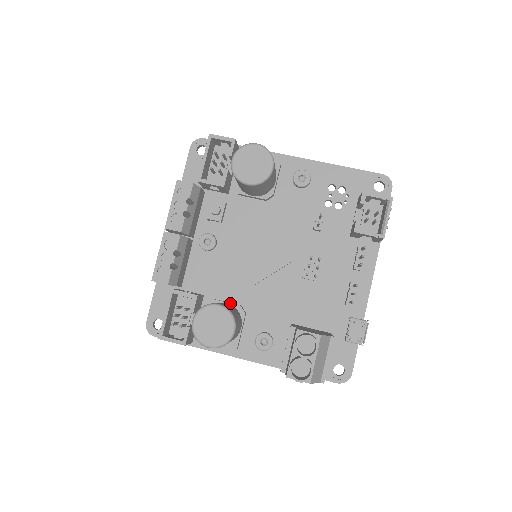
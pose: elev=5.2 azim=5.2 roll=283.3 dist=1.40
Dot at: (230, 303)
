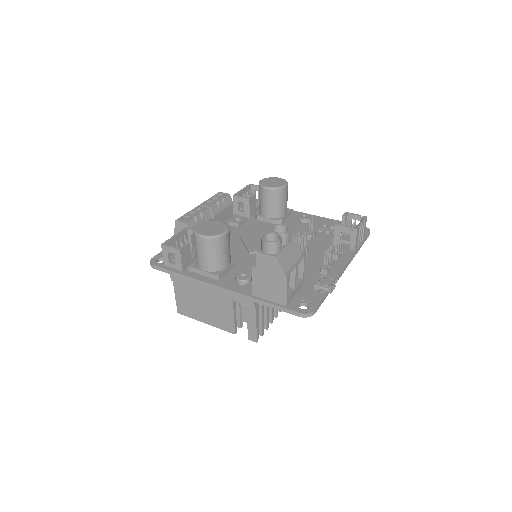
Dot at: occluded
